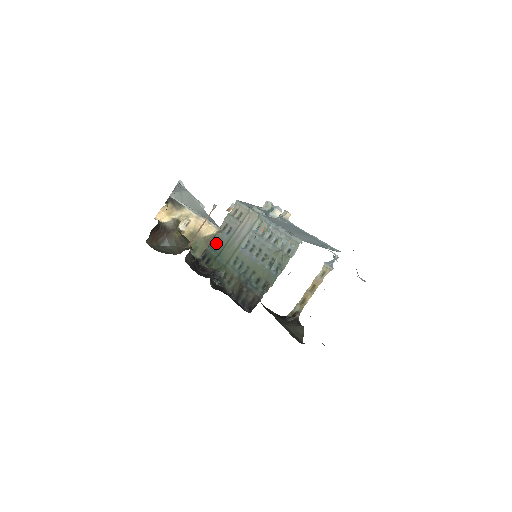
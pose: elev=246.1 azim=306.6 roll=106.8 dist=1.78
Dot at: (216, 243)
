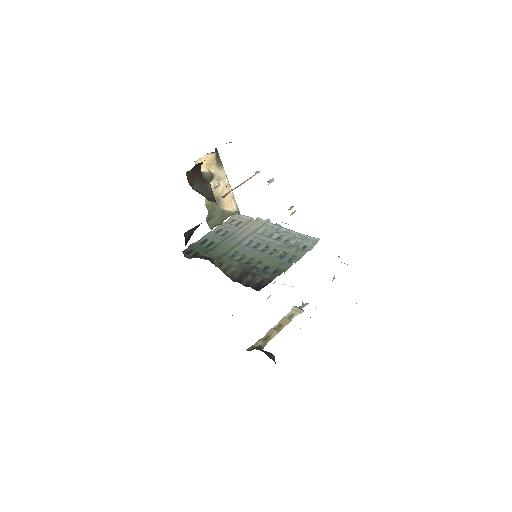
Dot at: (207, 242)
